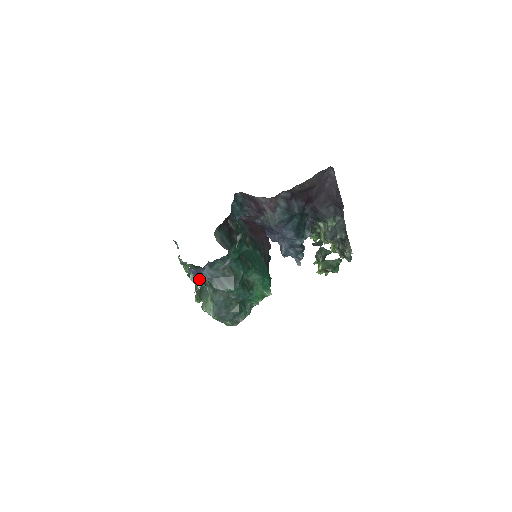
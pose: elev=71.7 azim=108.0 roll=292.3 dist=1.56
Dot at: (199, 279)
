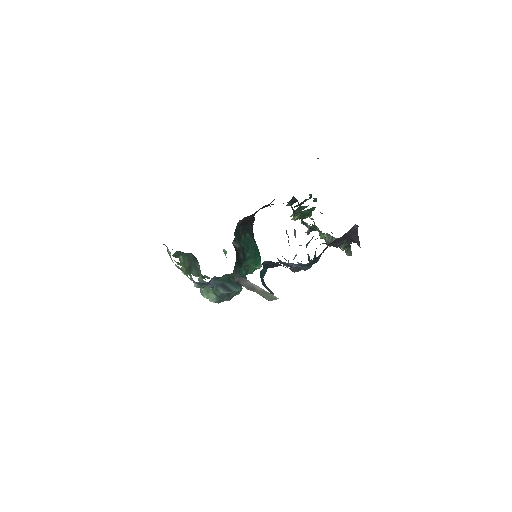
Dot at: (203, 285)
